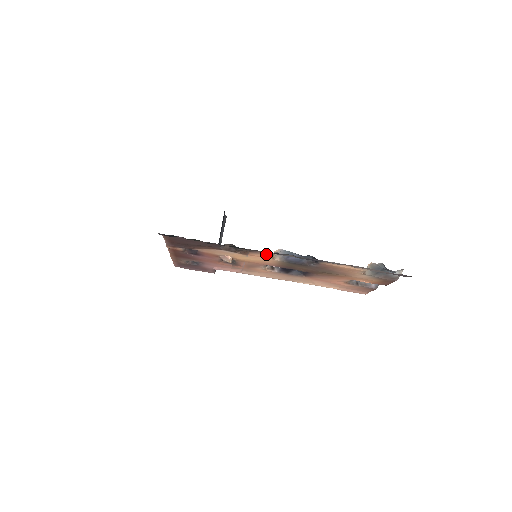
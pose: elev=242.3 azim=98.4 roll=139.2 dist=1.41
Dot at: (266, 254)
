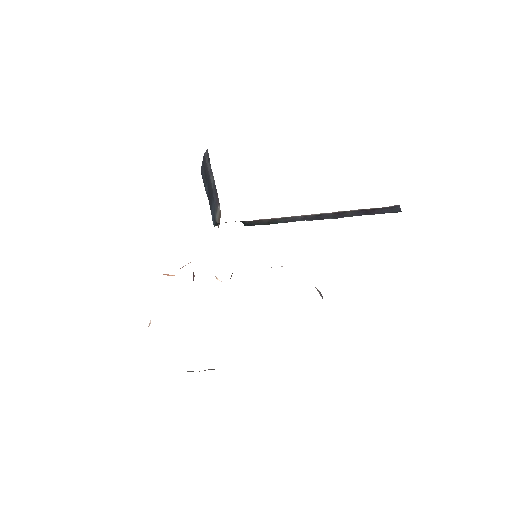
Dot at: occluded
